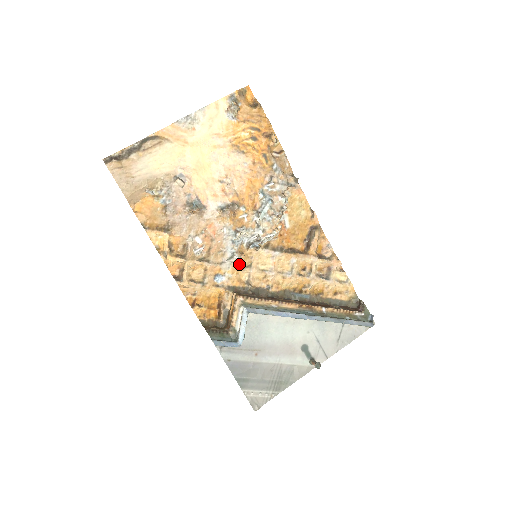
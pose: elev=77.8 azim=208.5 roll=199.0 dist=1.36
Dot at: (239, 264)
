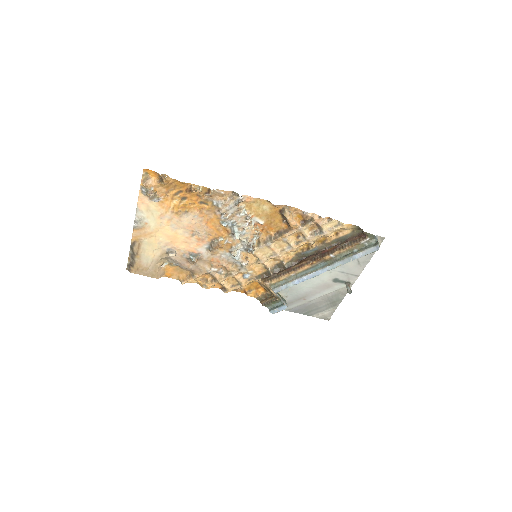
Dot at: (250, 264)
